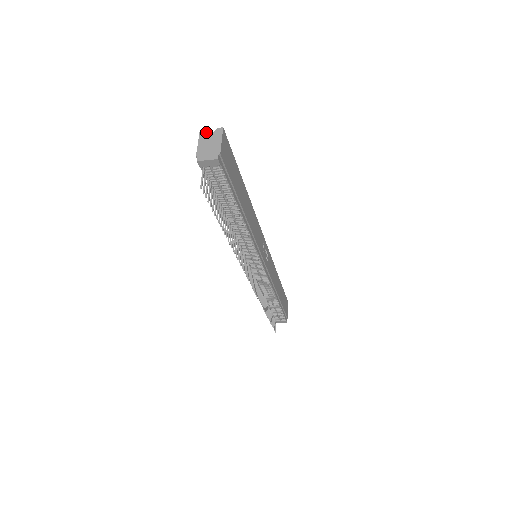
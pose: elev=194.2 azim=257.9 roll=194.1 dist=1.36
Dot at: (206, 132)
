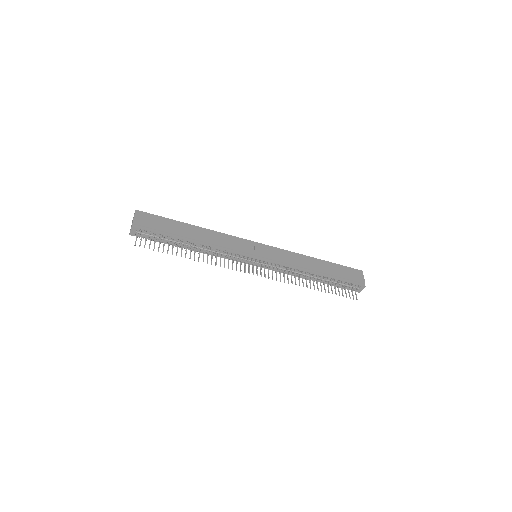
Dot at: occluded
